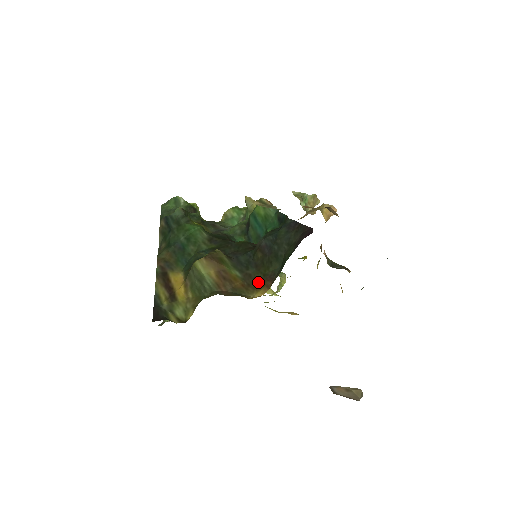
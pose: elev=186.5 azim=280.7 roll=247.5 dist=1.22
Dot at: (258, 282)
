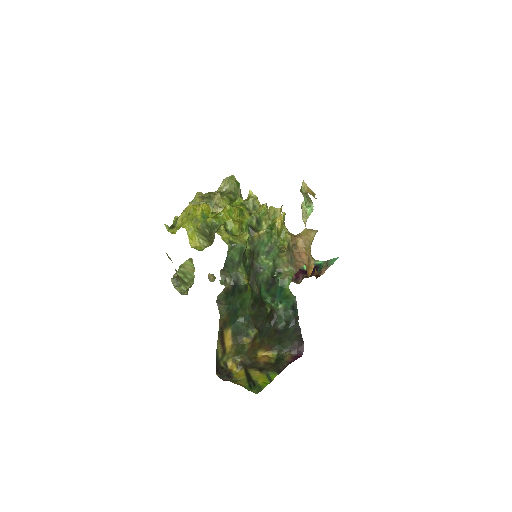
Dot at: (265, 346)
